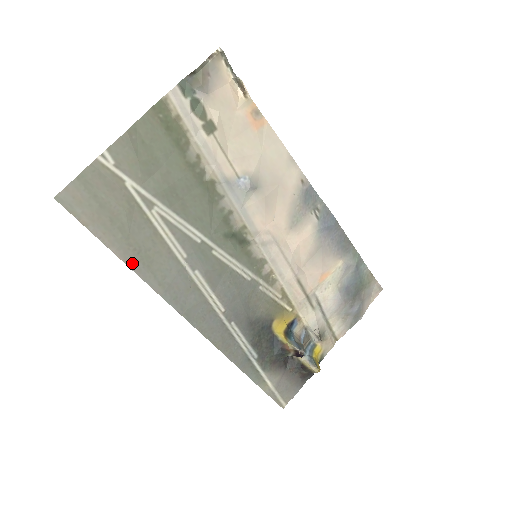
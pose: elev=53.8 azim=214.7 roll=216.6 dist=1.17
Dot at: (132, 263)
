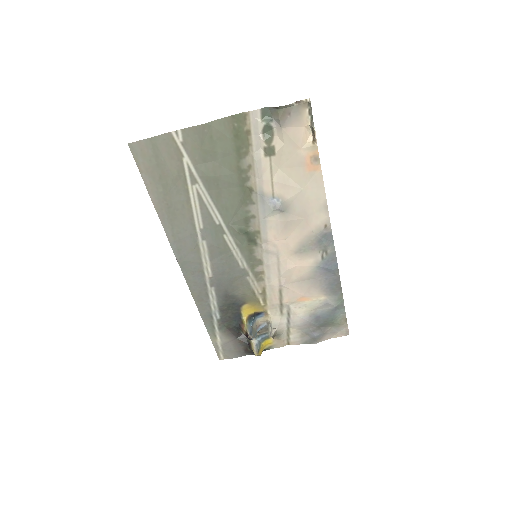
Dot at: (161, 212)
